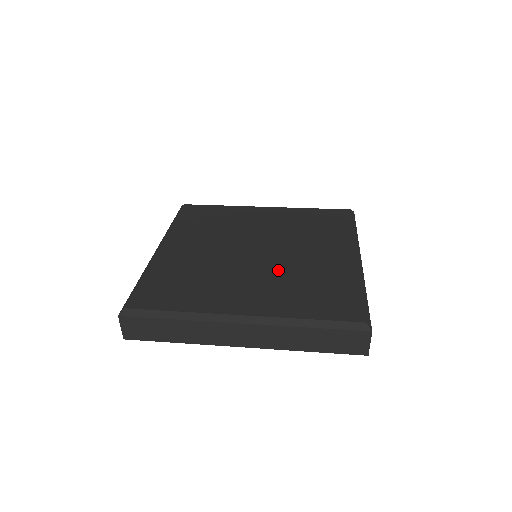
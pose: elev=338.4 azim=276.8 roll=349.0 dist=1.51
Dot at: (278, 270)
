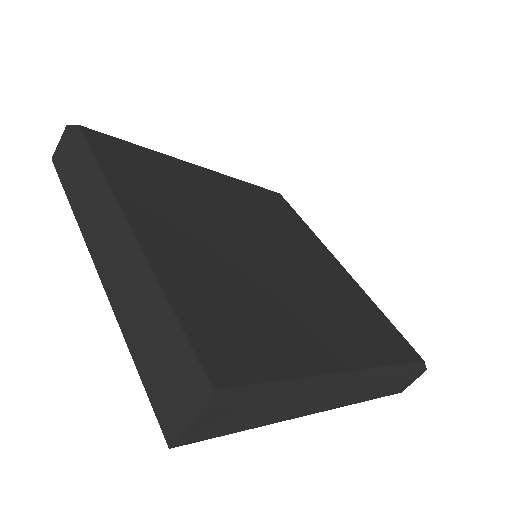
Dot at: (310, 286)
